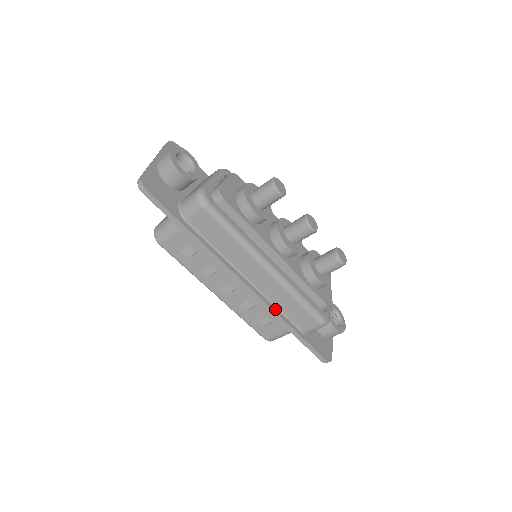
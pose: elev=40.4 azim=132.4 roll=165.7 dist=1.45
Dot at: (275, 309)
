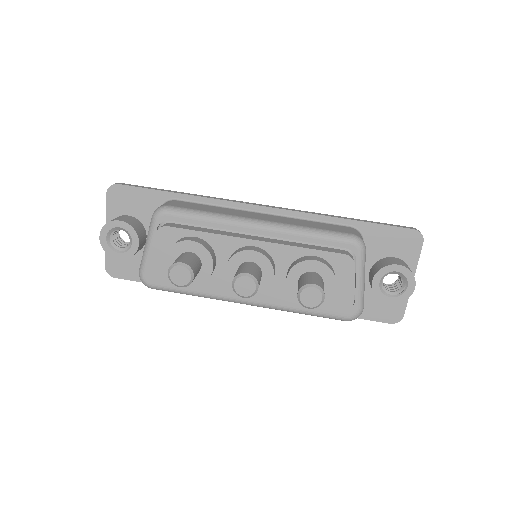
Dot at: occluded
